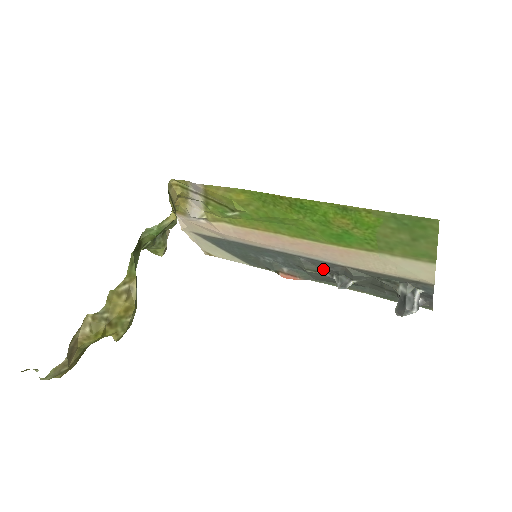
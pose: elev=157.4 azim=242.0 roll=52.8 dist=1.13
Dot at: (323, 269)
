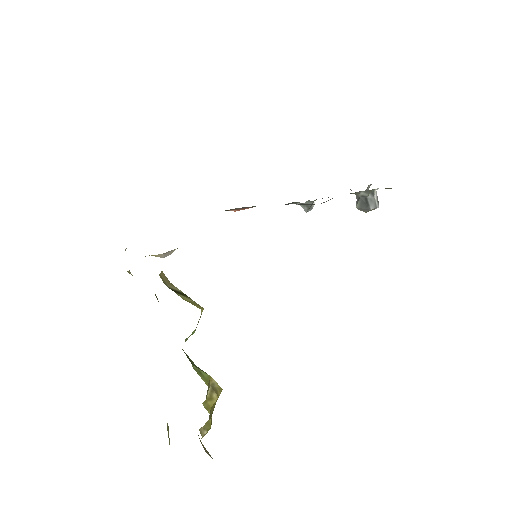
Dot at: occluded
